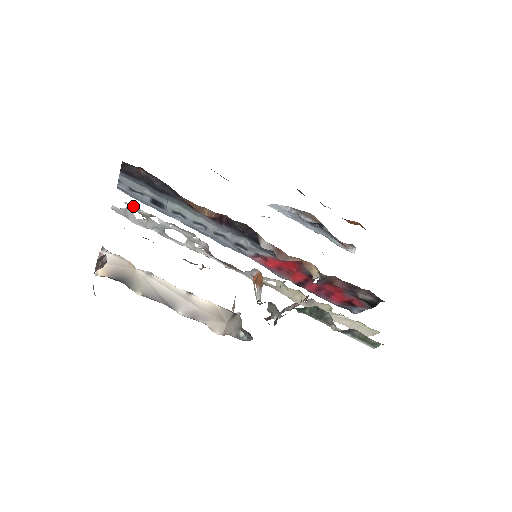
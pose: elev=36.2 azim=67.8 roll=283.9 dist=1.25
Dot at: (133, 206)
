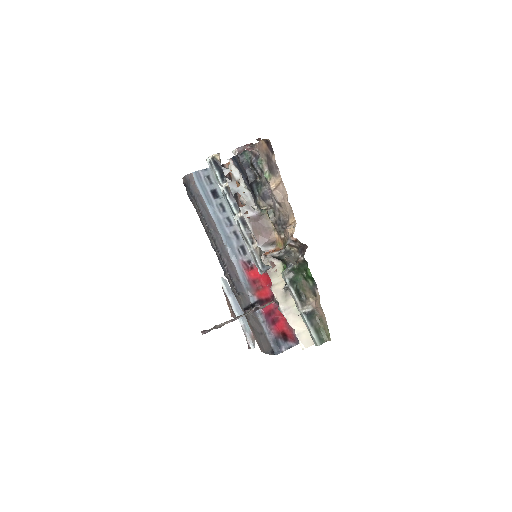
Dot at: (235, 170)
